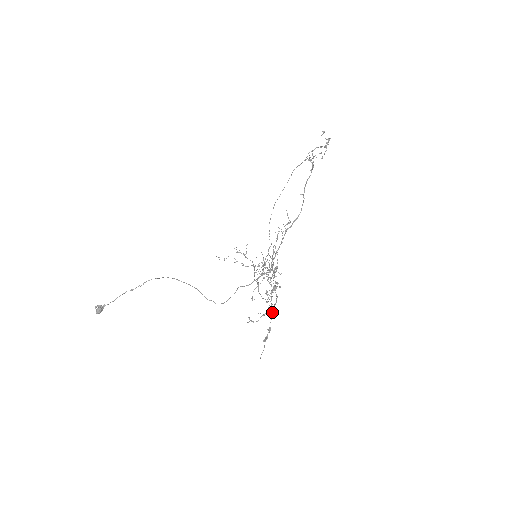
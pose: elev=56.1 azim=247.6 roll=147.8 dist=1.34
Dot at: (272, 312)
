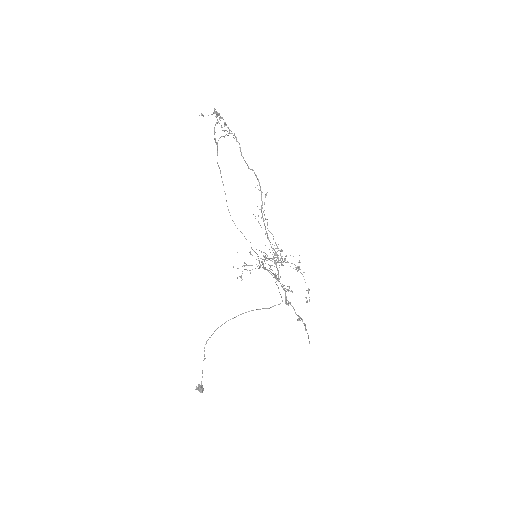
Dot at: occluded
